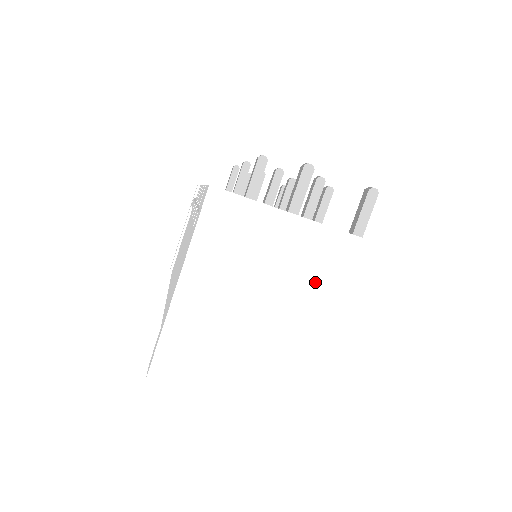
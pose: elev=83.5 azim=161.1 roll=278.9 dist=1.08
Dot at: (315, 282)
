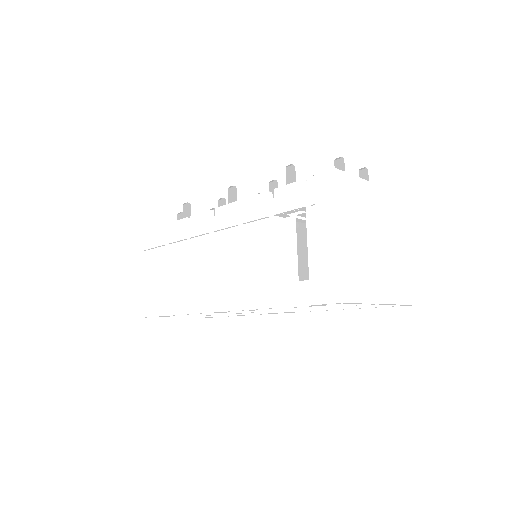
Dot at: (382, 218)
